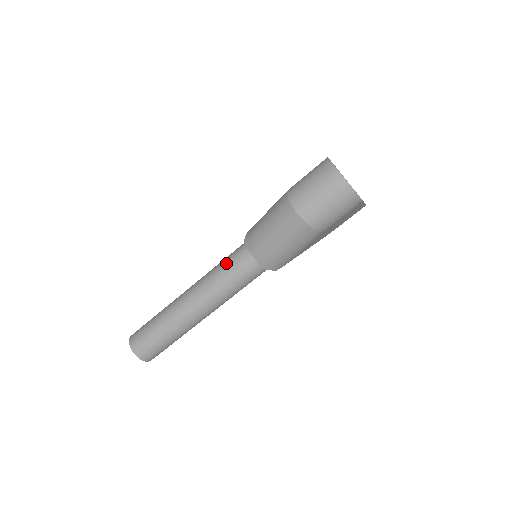
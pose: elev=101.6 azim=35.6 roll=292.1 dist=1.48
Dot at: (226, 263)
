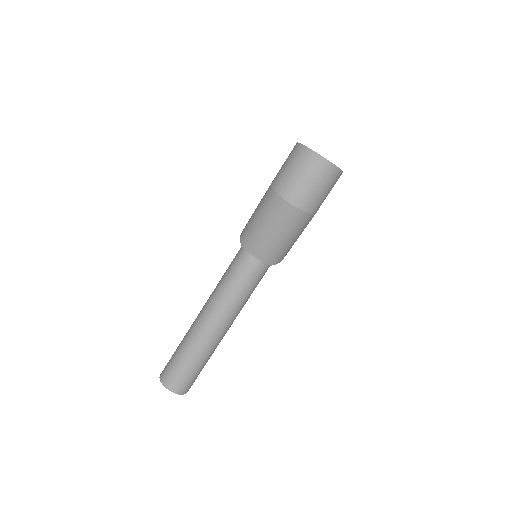
Dot at: (232, 273)
